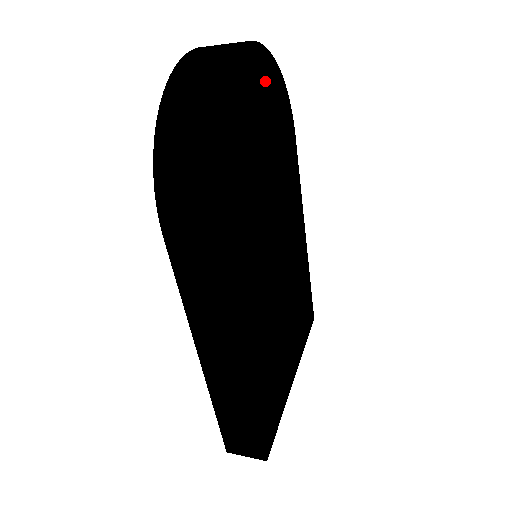
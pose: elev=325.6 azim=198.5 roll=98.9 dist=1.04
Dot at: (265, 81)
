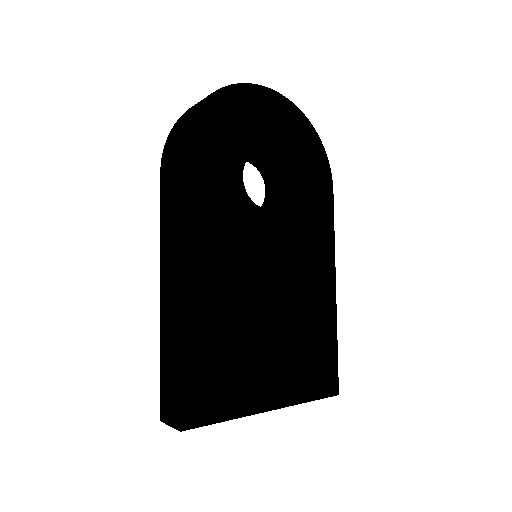
Dot at: (288, 123)
